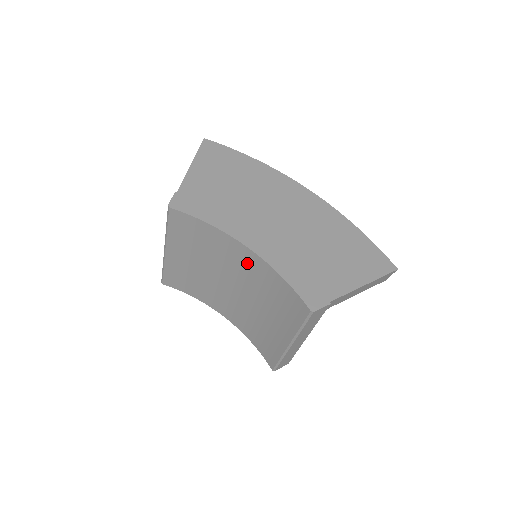
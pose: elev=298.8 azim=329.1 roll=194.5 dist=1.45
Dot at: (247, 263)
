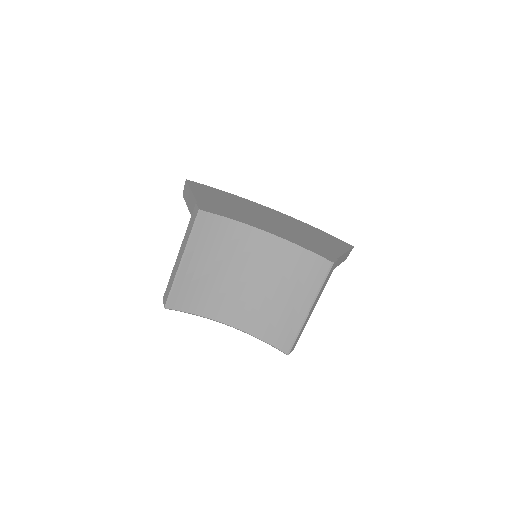
Dot at: (265, 249)
